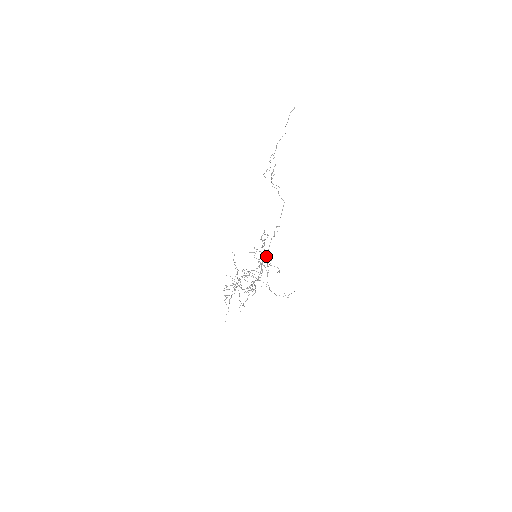
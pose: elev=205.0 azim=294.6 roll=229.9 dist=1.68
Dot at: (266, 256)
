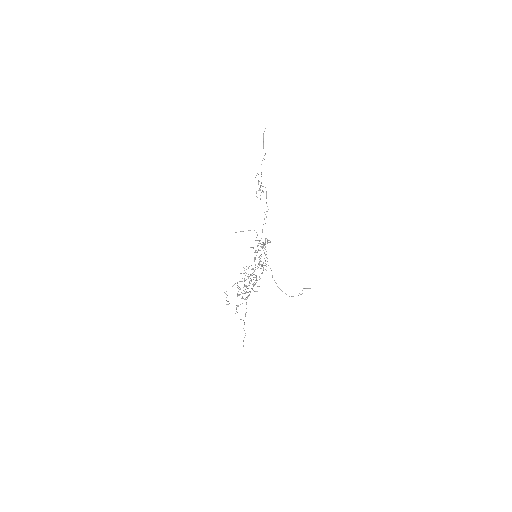
Dot at: occluded
